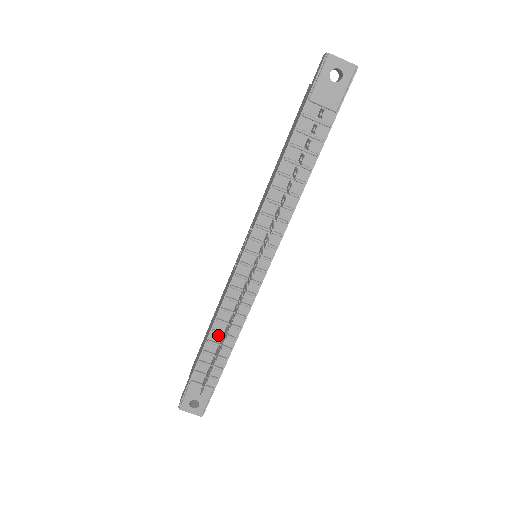
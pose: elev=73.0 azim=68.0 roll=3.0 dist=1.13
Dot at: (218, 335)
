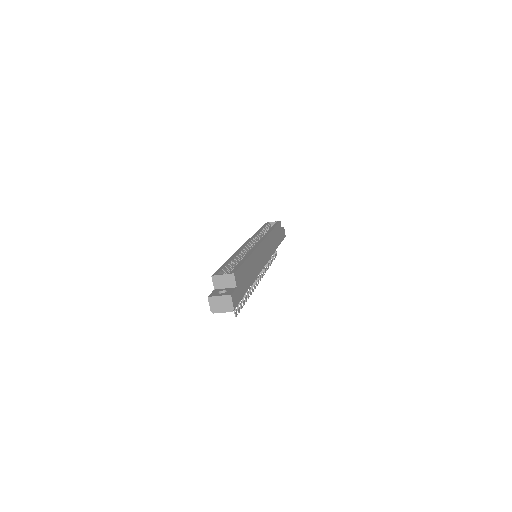
Dot at: occluded
